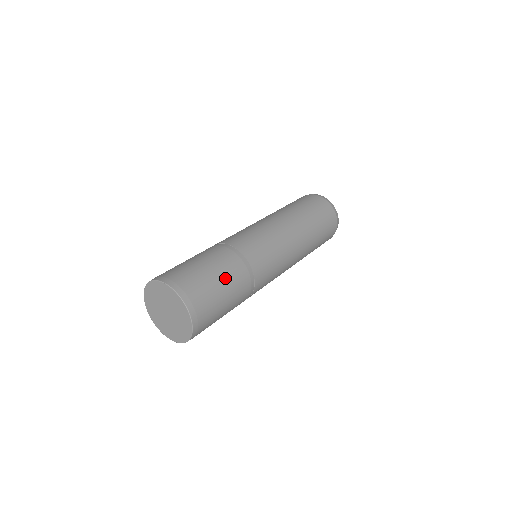
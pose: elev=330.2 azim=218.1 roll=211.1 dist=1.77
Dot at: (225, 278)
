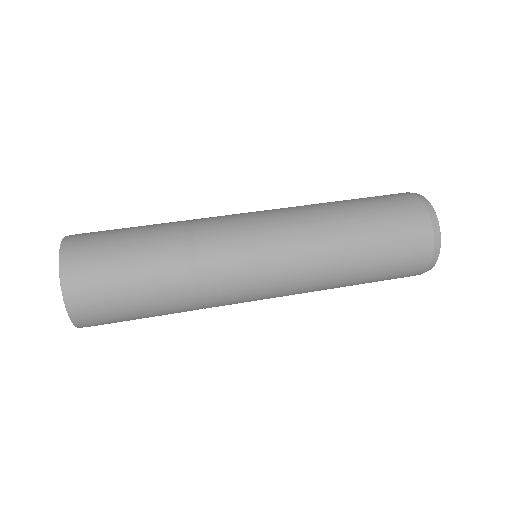
Dot at: (140, 233)
